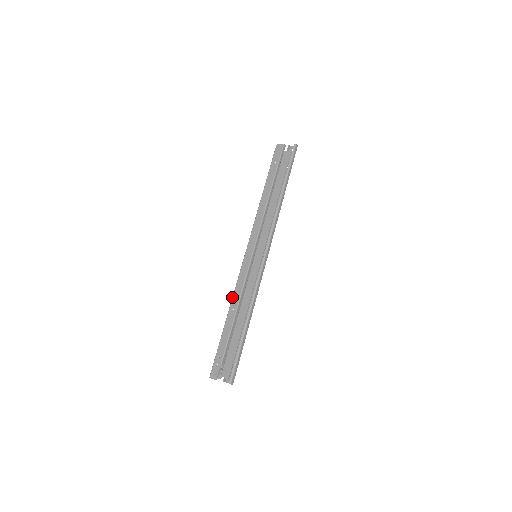
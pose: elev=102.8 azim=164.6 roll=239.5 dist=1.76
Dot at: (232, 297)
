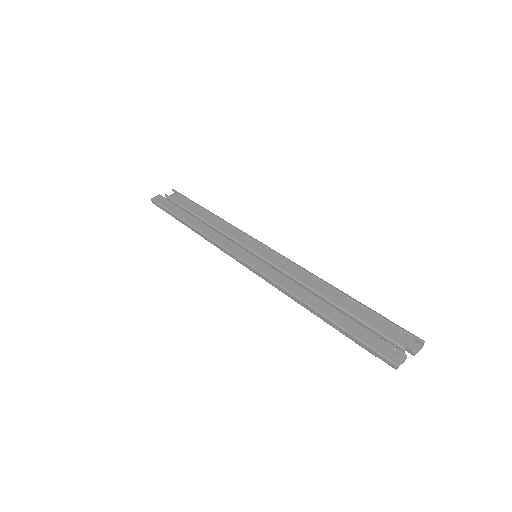
Dot at: (289, 292)
